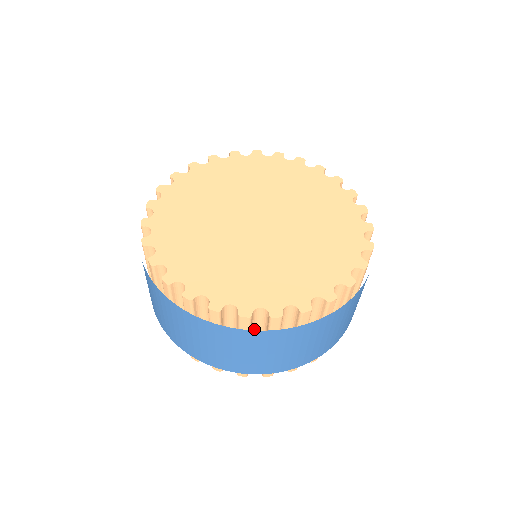
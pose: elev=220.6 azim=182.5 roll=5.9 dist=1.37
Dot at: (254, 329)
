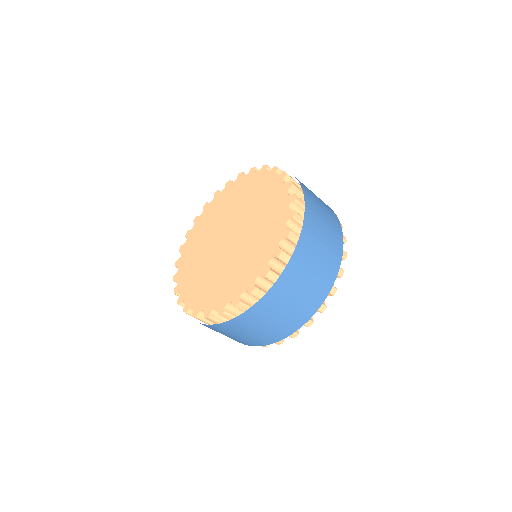
Dot at: occluded
